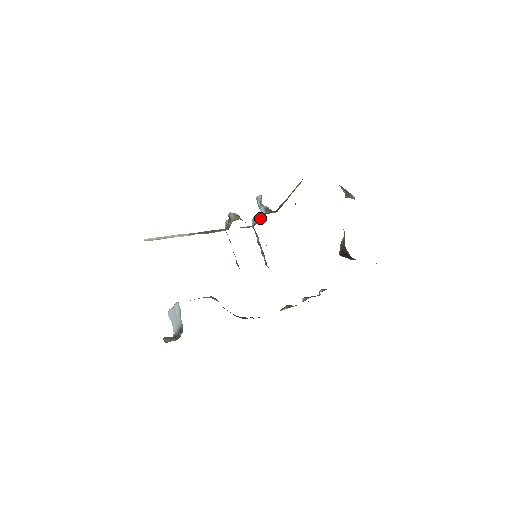
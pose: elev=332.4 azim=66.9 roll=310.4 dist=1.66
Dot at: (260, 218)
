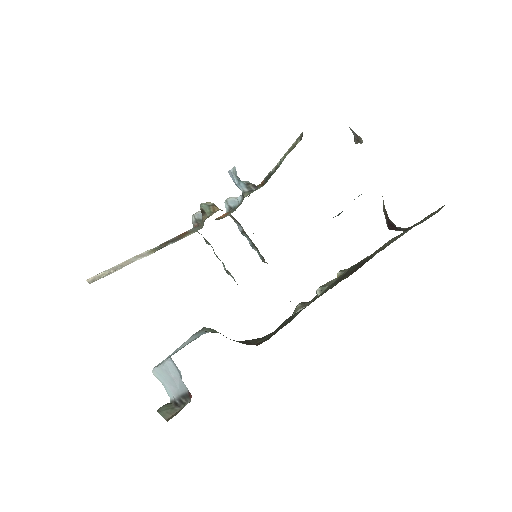
Dot at: (240, 199)
